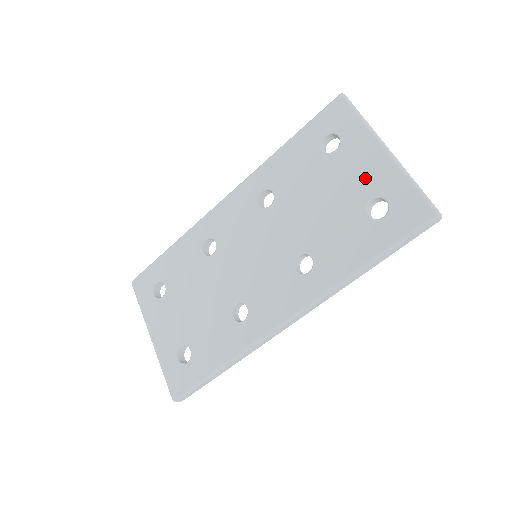
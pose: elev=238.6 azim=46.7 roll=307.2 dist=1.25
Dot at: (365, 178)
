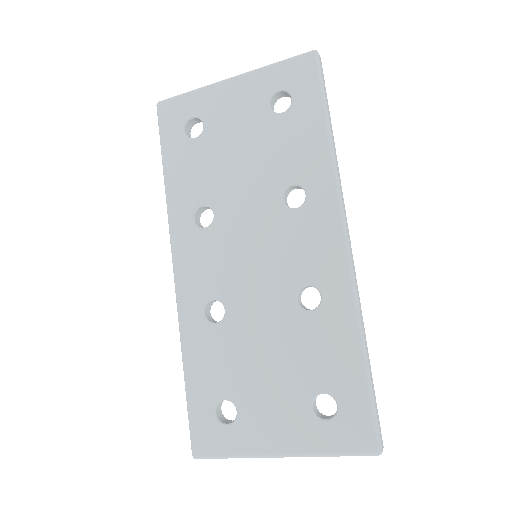
Dot at: (246, 104)
